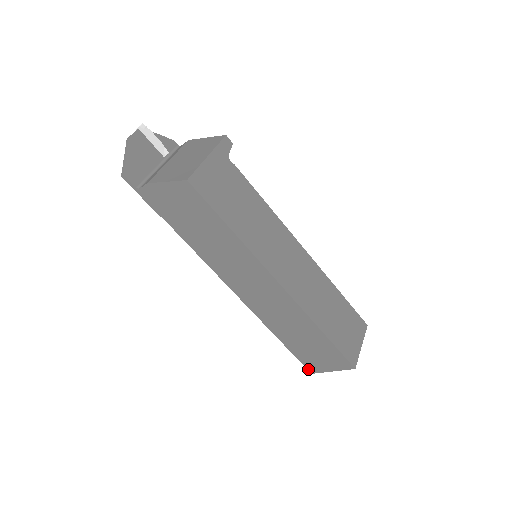
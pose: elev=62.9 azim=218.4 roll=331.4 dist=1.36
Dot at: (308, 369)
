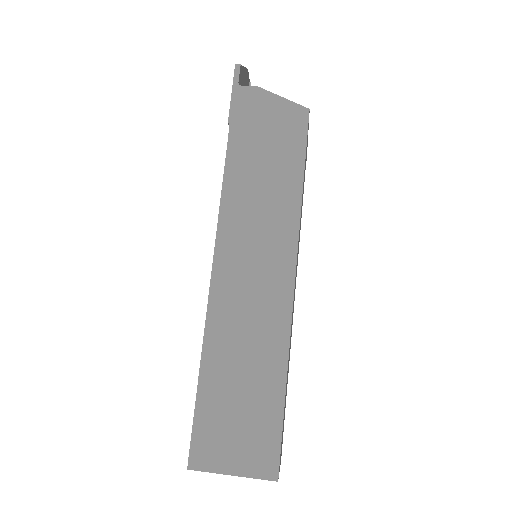
Dot at: (191, 455)
